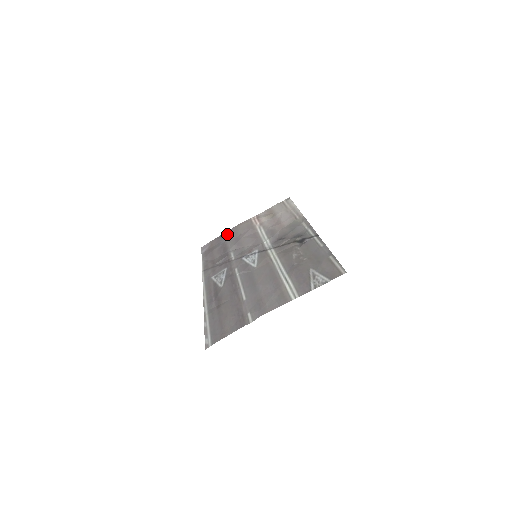
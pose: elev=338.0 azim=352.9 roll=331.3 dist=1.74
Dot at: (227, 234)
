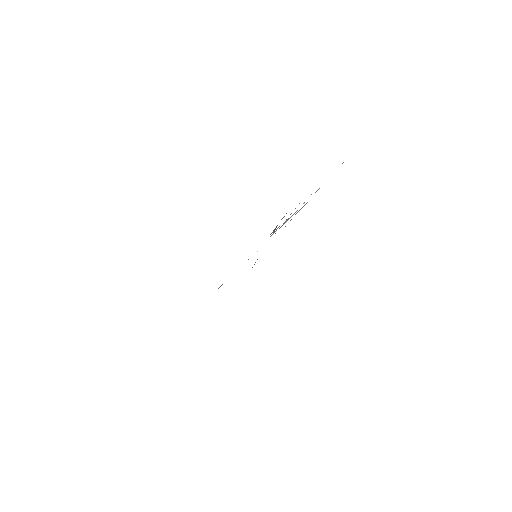
Dot at: occluded
